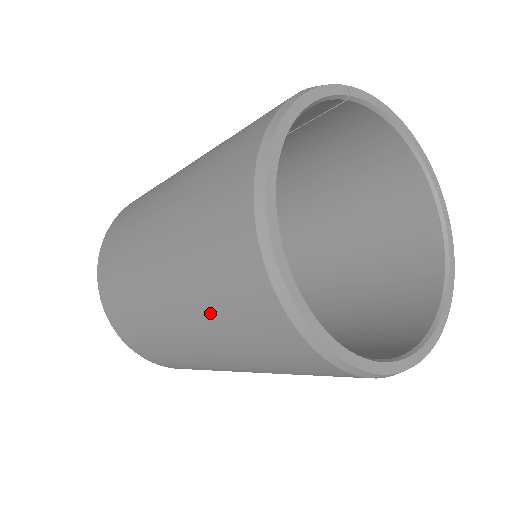
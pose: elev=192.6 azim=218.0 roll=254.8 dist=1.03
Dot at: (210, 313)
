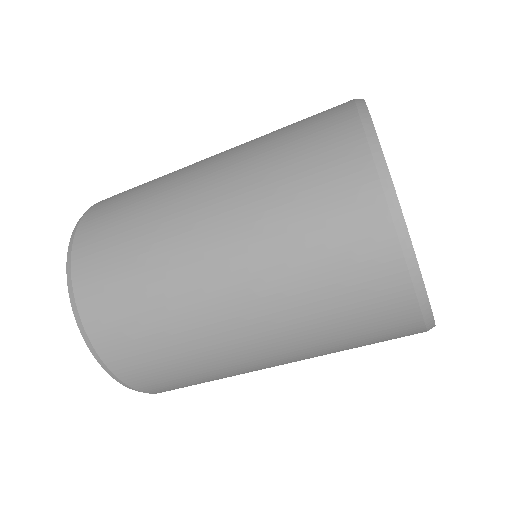
Dot at: (280, 226)
